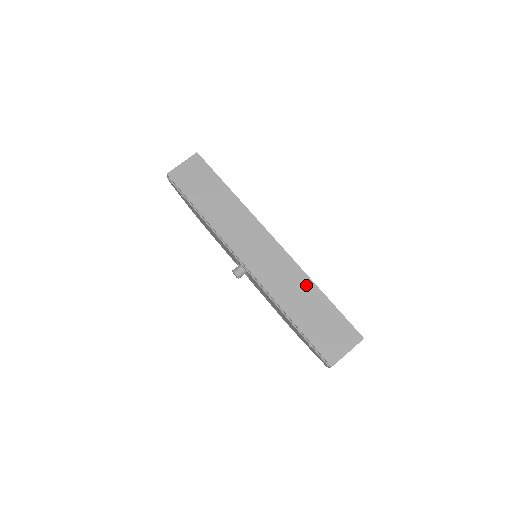
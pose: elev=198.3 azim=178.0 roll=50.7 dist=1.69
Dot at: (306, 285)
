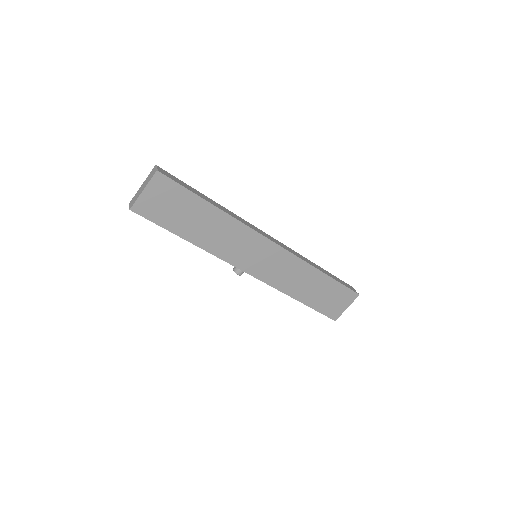
Dot at: (310, 273)
